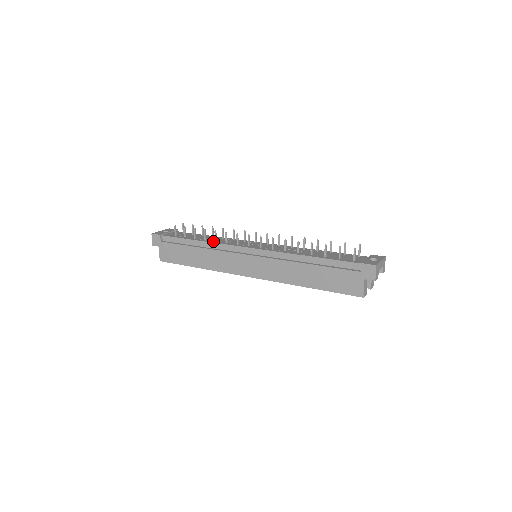
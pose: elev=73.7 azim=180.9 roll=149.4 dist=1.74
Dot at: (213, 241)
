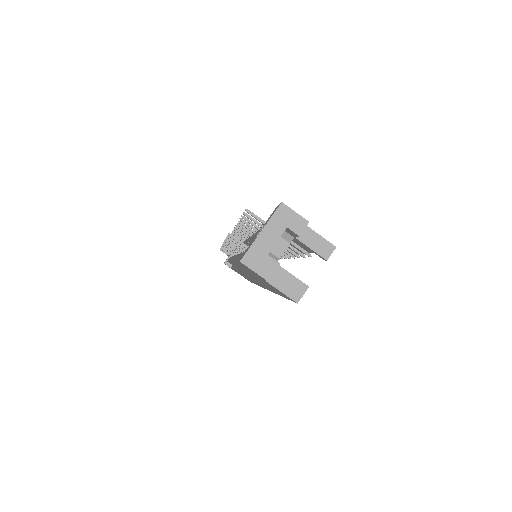
Dot at: occluded
